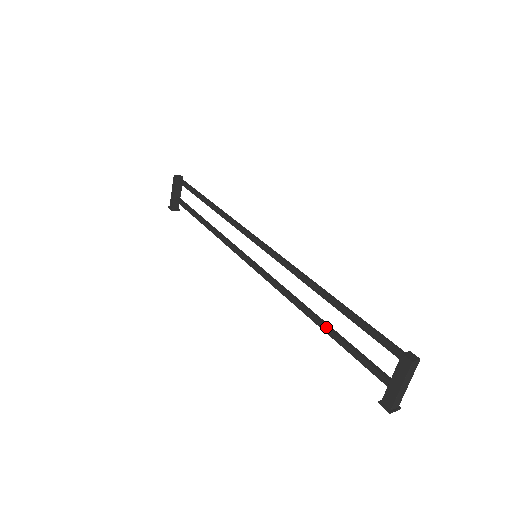
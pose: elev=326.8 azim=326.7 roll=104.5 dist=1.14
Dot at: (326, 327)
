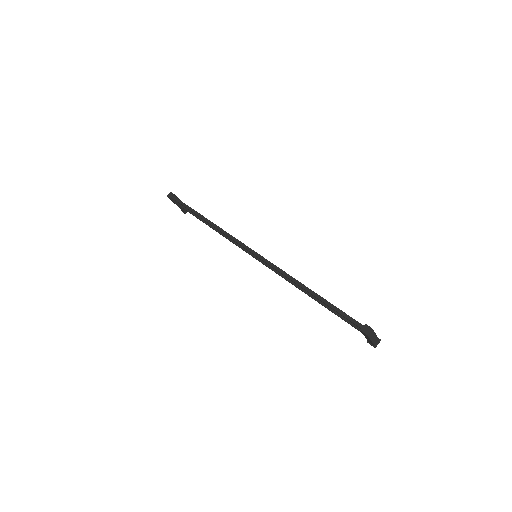
Dot at: (319, 303)
